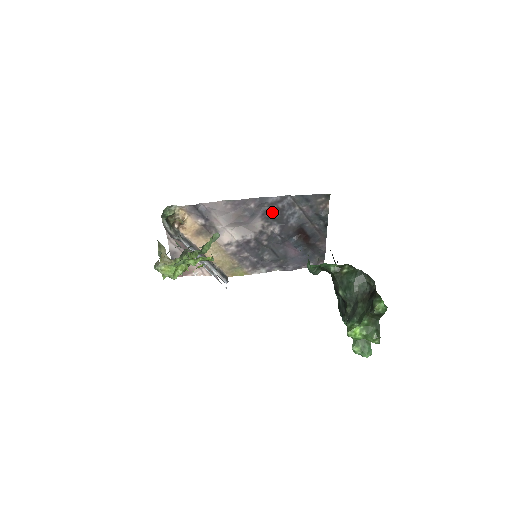
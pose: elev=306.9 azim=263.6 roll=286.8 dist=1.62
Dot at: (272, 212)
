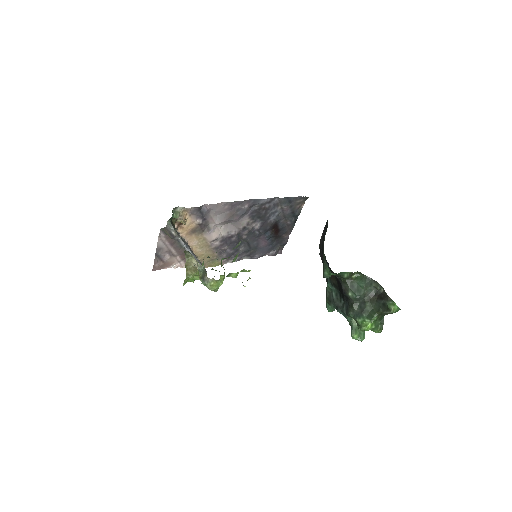
Dot at: (259, 211)
